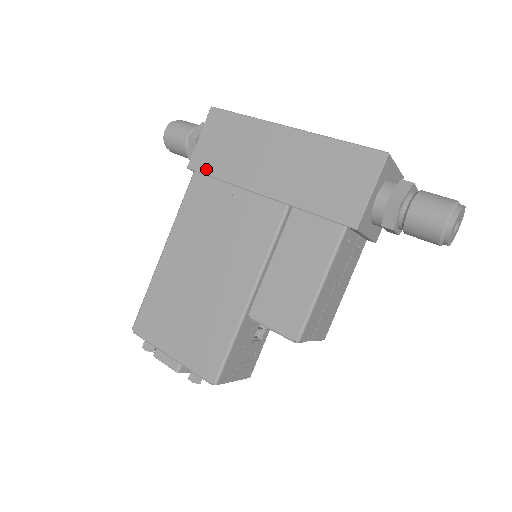
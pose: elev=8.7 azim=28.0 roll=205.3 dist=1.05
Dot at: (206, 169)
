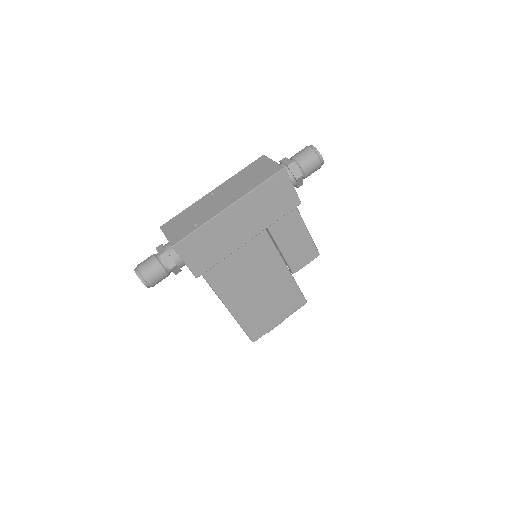
Dot at: (208, 266)
